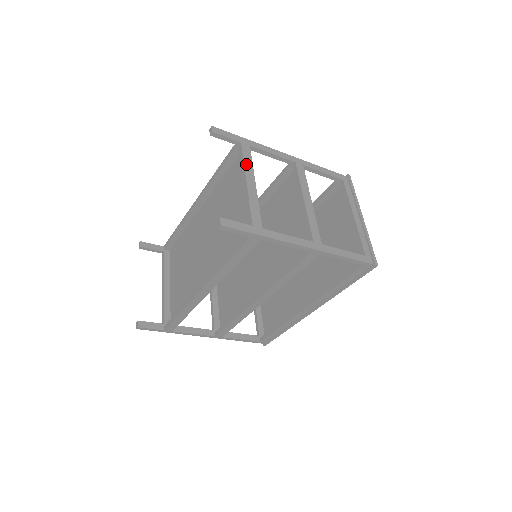
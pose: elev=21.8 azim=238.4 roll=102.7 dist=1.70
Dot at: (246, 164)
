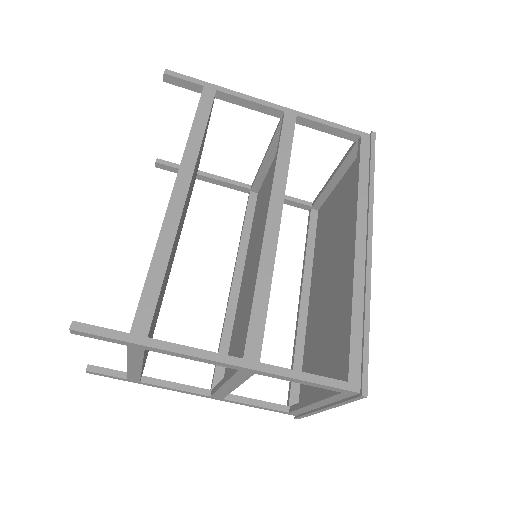
Dot at: occluded
